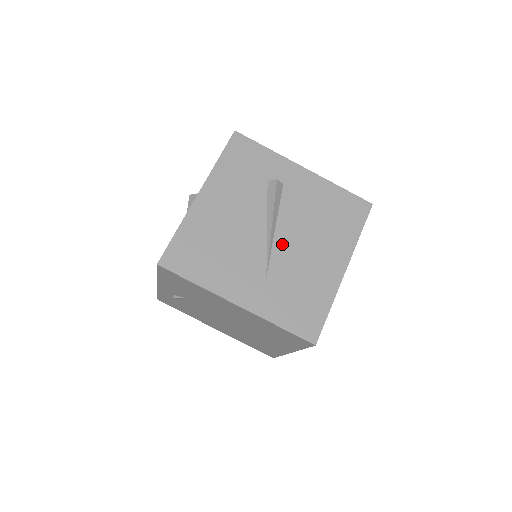
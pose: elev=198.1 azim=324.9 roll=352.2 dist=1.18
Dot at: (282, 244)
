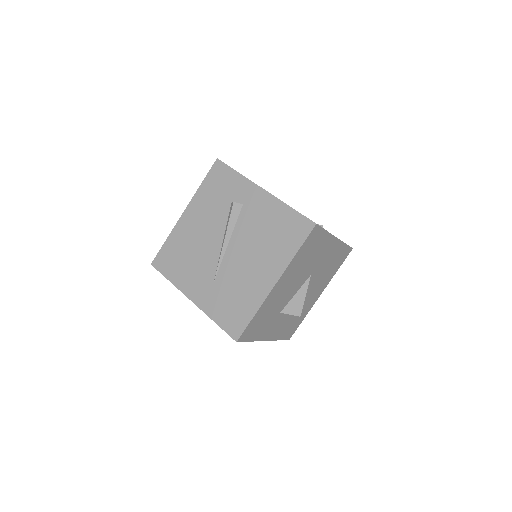
Dot at: (231, 256)
